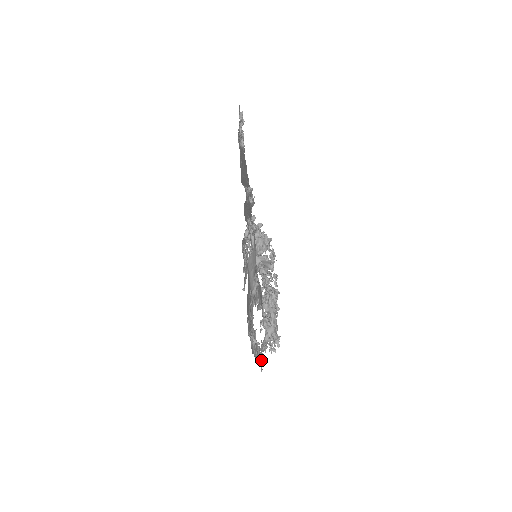
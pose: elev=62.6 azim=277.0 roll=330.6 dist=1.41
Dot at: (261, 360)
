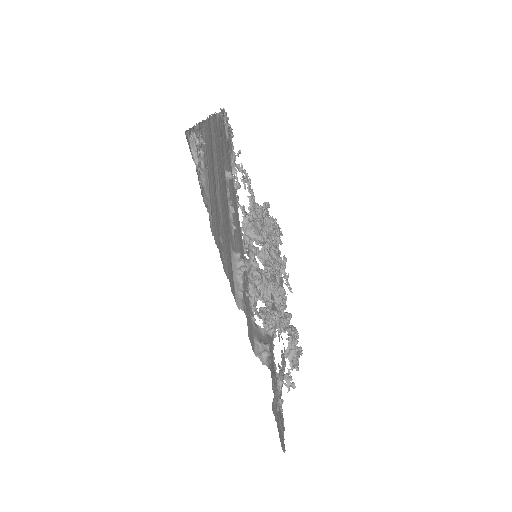
Dot at: (284, 352)
